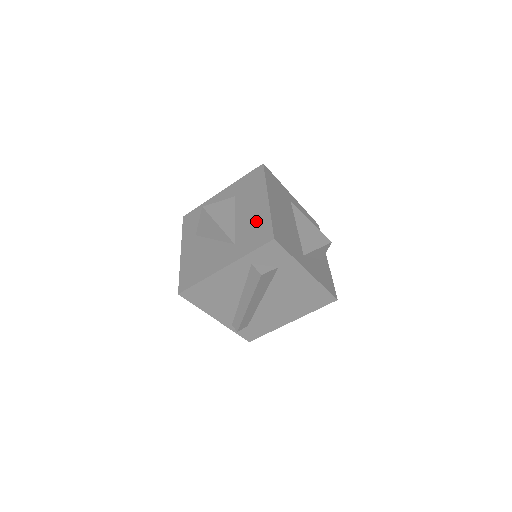
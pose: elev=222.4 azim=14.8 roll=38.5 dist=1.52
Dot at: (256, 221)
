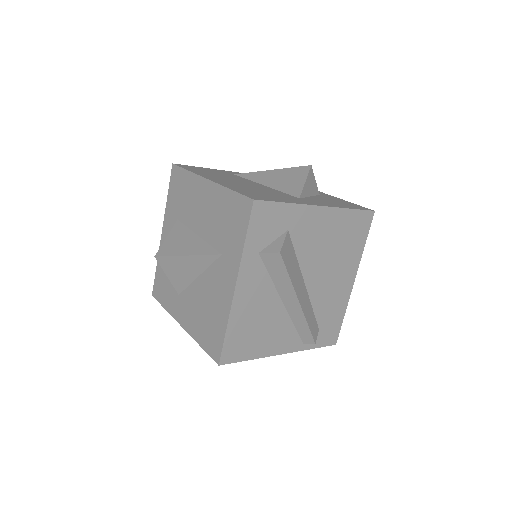
Dot at: (219, 210)
